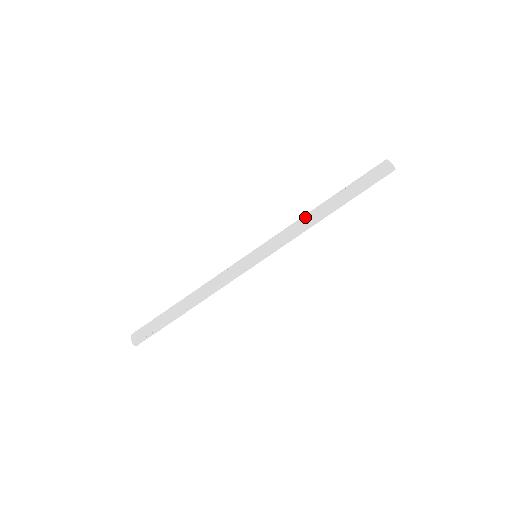
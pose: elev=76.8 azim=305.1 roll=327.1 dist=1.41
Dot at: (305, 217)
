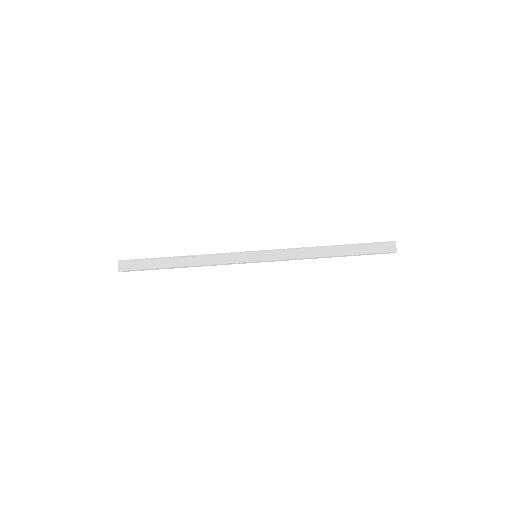
Dot at: (311, 249)
